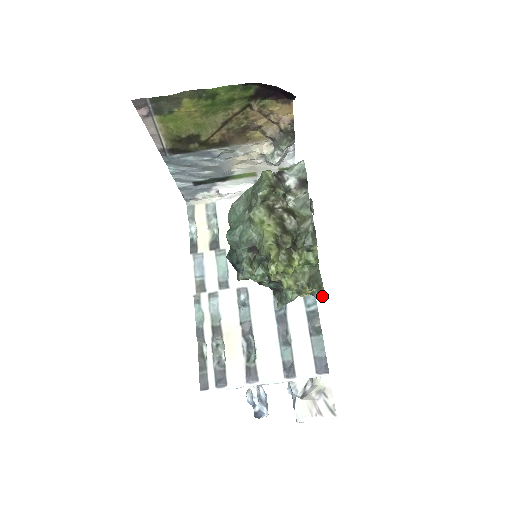
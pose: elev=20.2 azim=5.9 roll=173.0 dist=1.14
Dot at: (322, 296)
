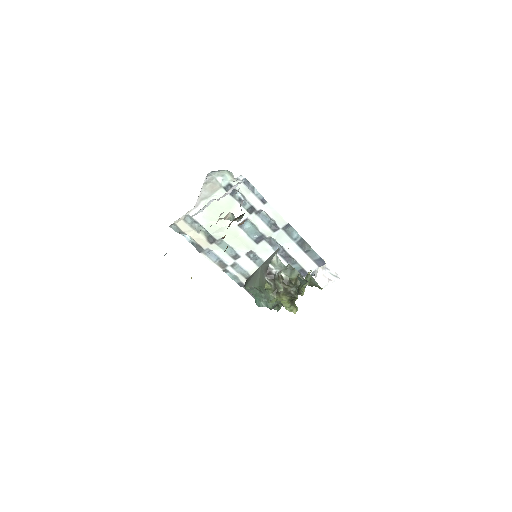
Dot at: occluded
